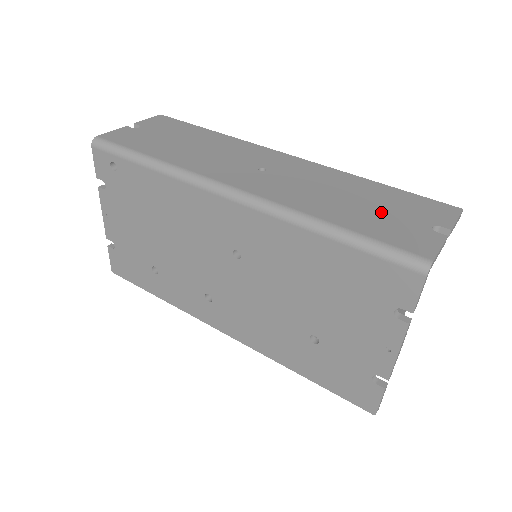
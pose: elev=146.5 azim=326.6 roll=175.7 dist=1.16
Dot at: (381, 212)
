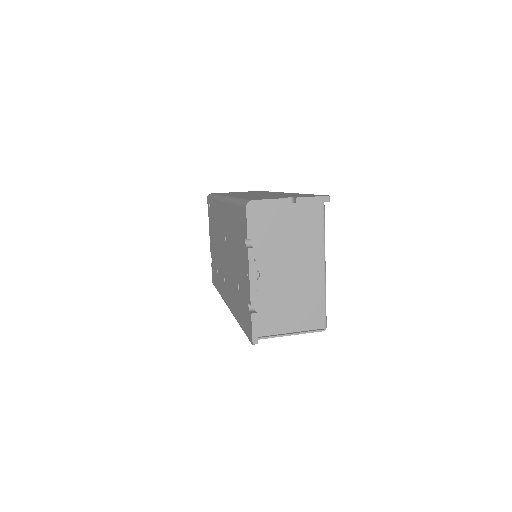
Dot at: (275, 196)
